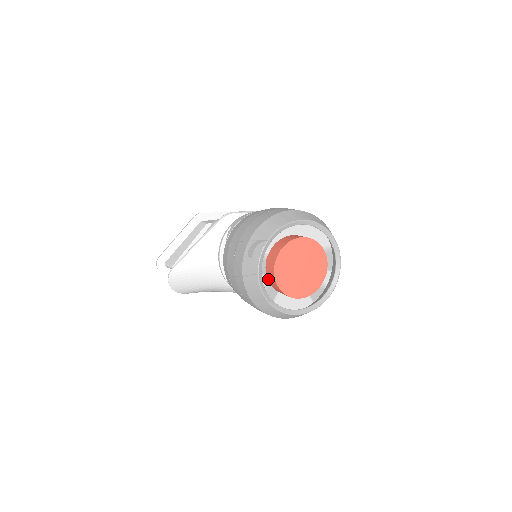
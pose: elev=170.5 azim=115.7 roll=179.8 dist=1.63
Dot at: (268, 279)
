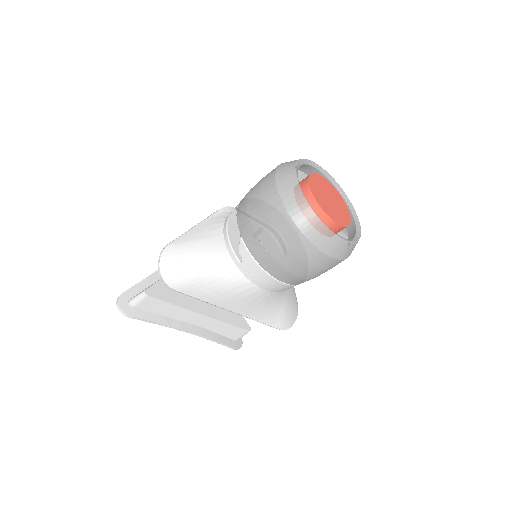
Dot at: occluded
